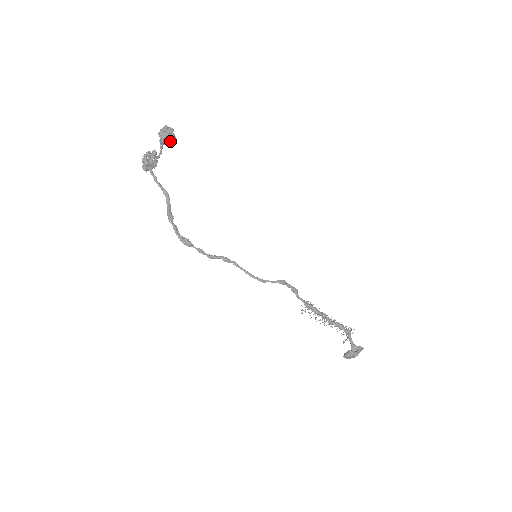
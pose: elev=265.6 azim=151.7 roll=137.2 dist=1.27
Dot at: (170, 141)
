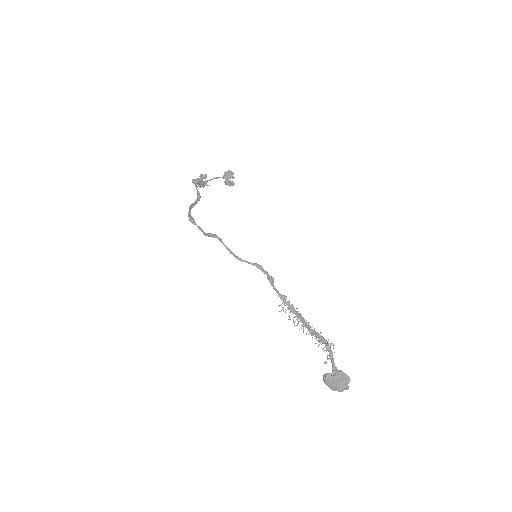
Dot at: (230, 181)
